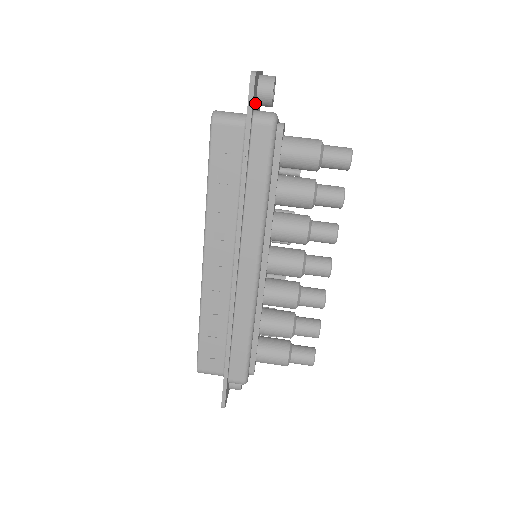
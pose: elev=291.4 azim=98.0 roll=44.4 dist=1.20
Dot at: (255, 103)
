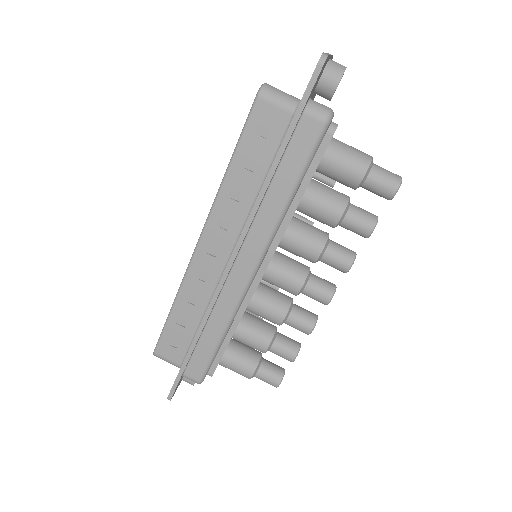
Dot at: (313, 90)
